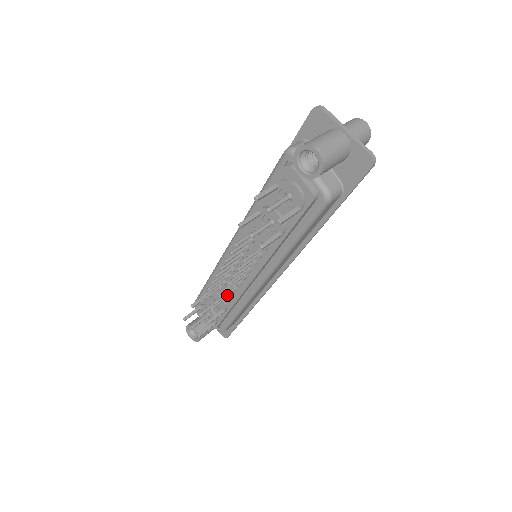
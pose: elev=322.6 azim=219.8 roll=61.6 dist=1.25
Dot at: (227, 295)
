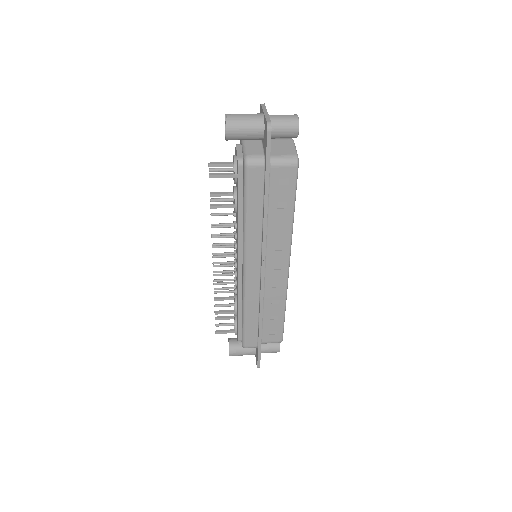
Dot at: (233, 290)
